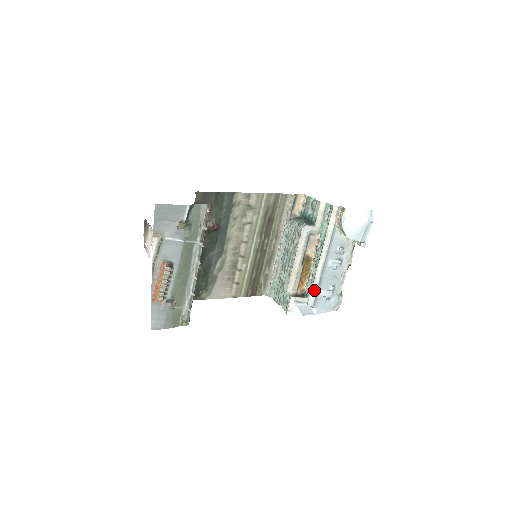
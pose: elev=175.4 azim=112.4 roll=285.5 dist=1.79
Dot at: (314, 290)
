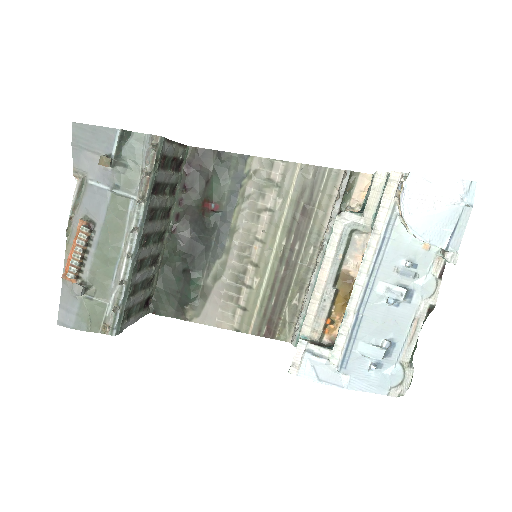
Dot at: (343, 336)
